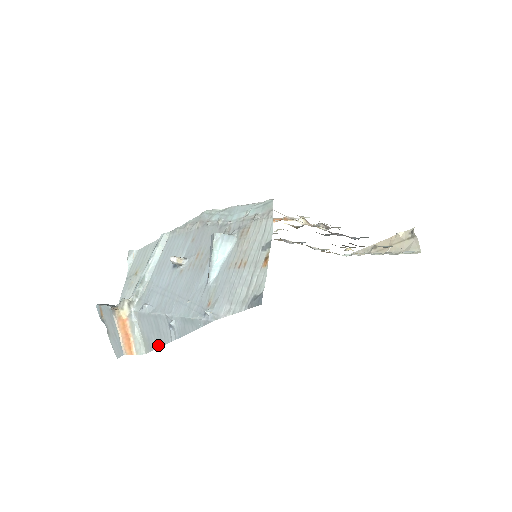
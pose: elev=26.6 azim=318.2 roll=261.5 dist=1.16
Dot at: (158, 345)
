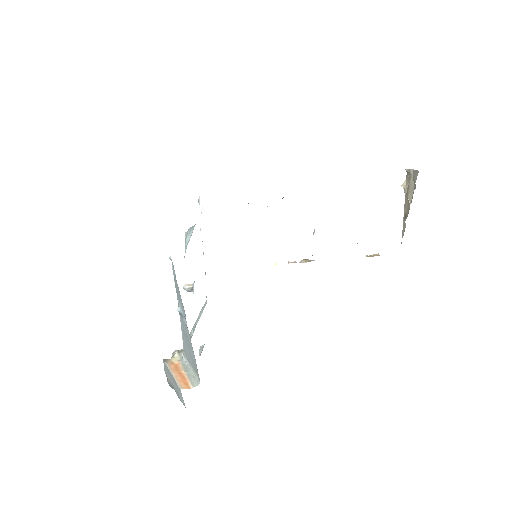
Dot at: (193, 353)
